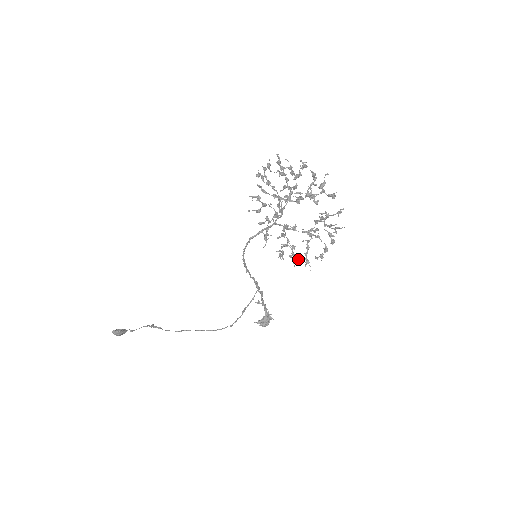
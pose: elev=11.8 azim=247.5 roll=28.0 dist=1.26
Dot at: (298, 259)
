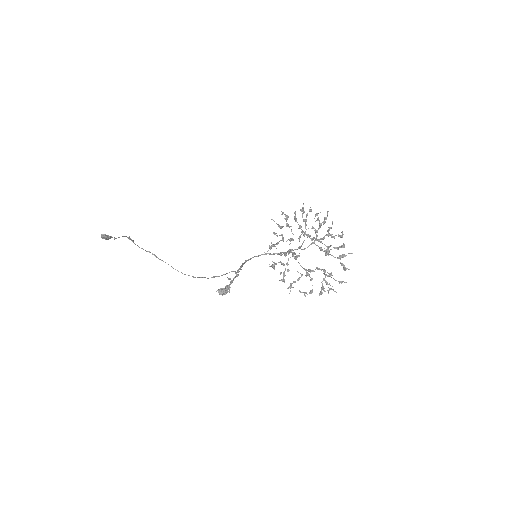
Dot at: occluded
